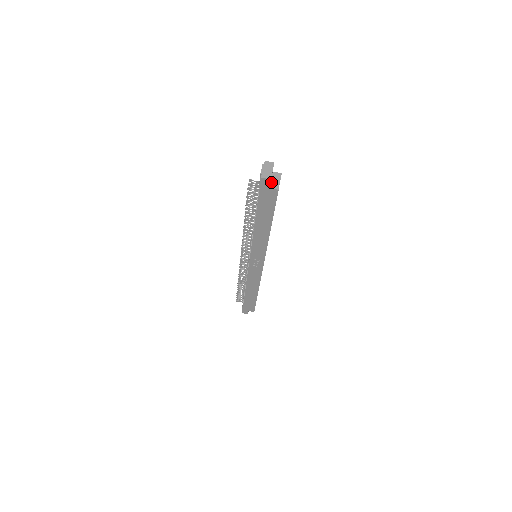
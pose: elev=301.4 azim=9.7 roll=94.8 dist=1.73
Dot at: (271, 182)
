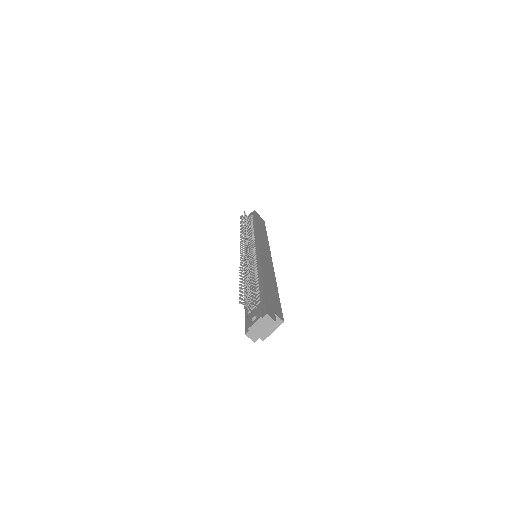
Dot at: occluded
